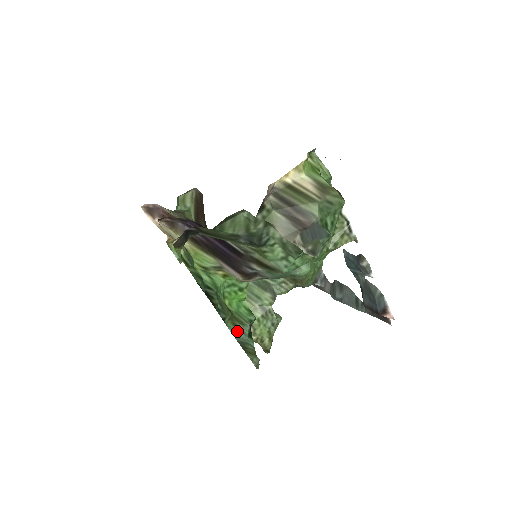
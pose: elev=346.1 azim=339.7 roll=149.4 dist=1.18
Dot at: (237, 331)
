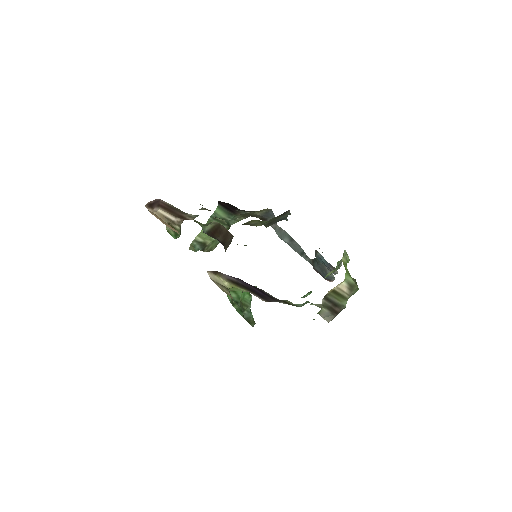
Dot at: (244, 312)
